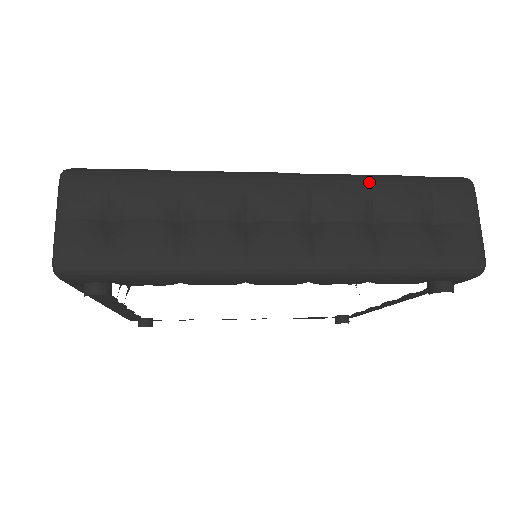
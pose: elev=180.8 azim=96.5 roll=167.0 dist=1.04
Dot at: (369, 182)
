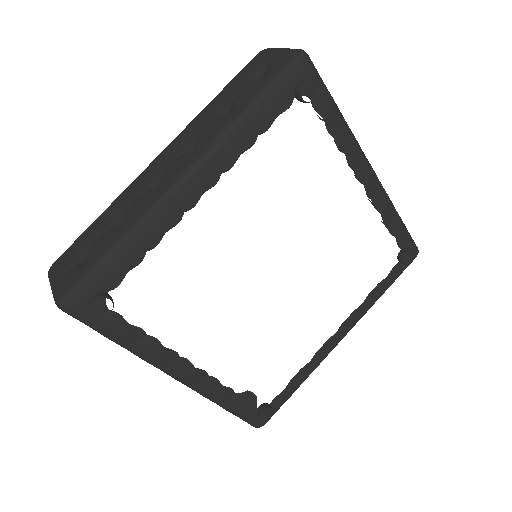
Dot at: occluded
